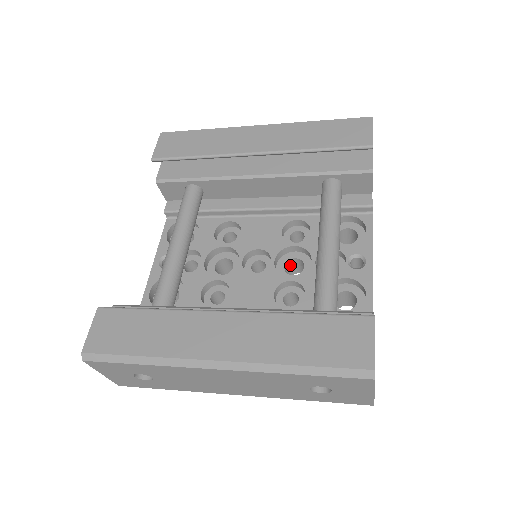
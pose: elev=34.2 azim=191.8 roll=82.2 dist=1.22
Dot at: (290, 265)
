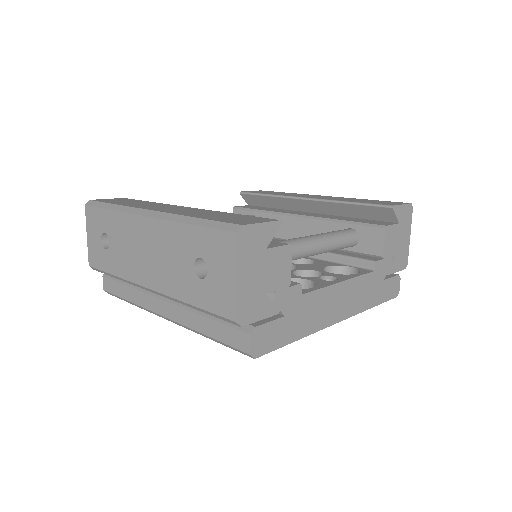
Dot at: occluded
